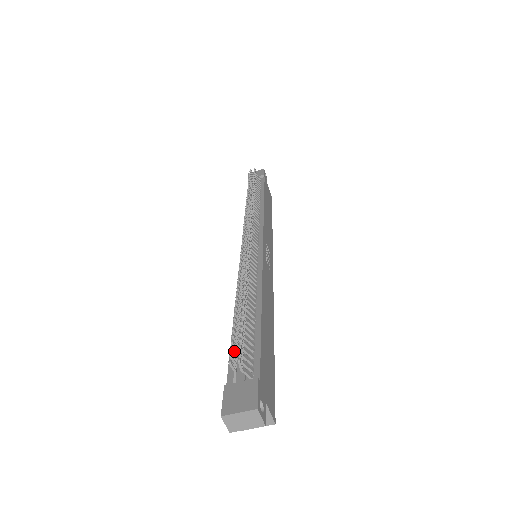
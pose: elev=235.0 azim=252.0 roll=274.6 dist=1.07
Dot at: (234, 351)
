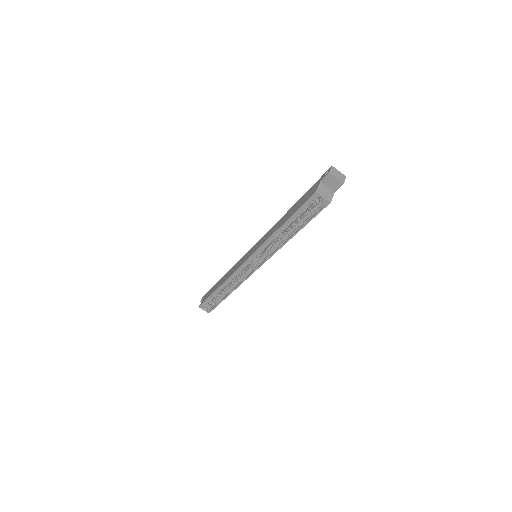
Dot at: occluded
